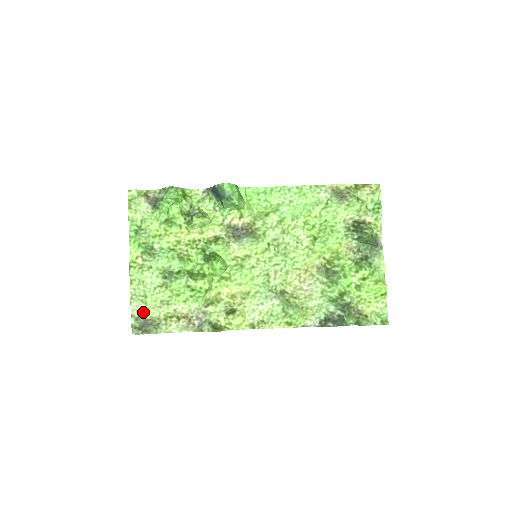
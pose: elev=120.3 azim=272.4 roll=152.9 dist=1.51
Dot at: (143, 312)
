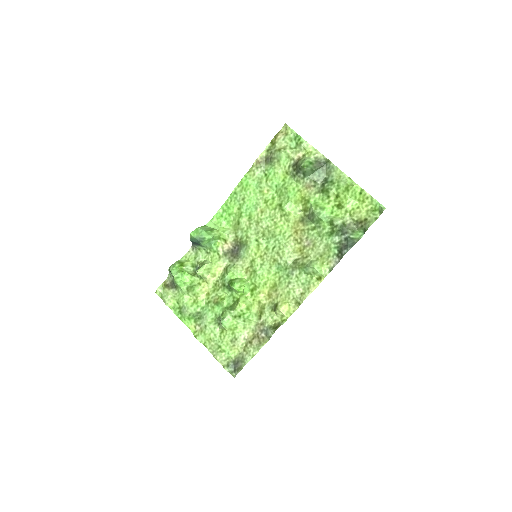
Dot at: (228, 358)
